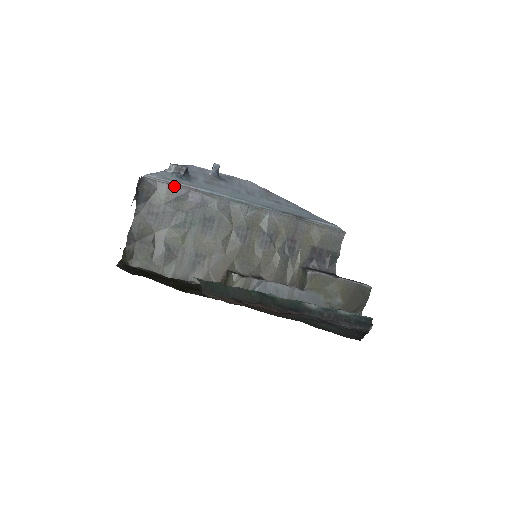
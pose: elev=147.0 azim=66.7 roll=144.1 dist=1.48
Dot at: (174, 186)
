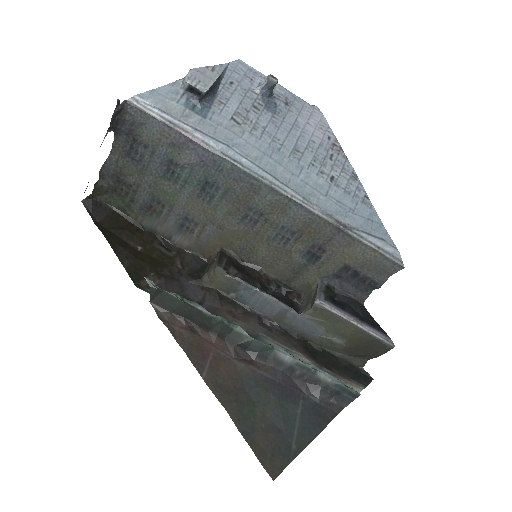
Dot at: (170, 127)
